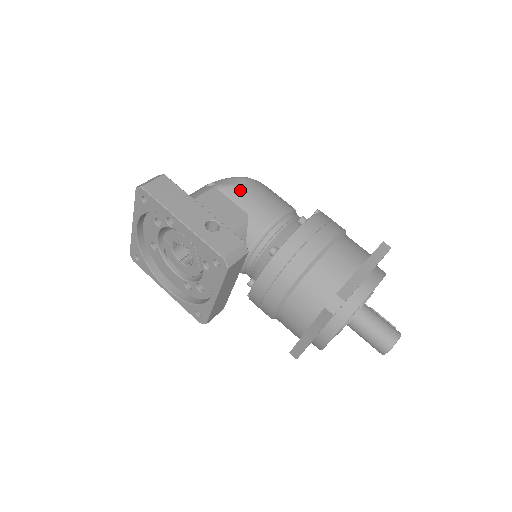
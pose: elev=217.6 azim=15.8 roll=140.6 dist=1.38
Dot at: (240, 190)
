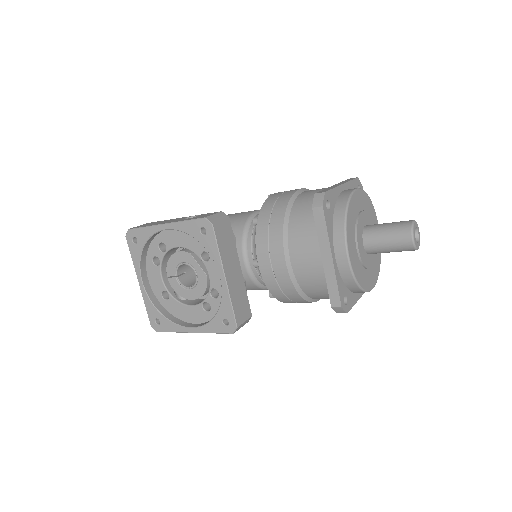
Dot at: occluded
